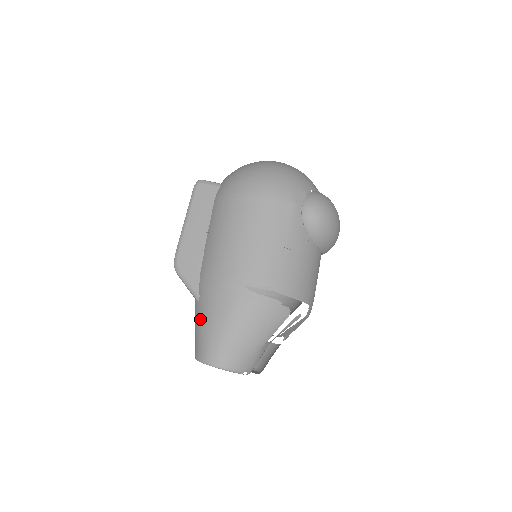
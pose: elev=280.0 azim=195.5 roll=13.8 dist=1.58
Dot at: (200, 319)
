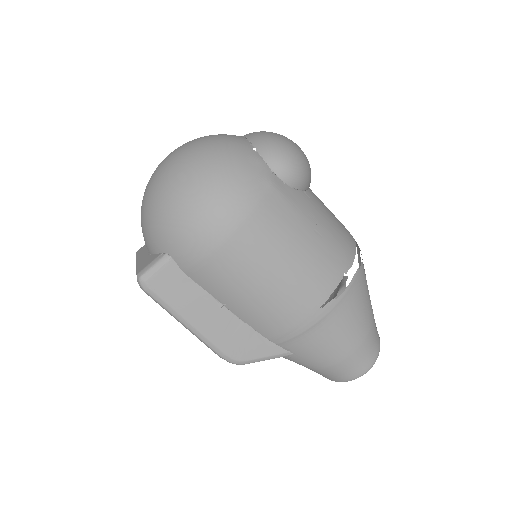
Dot at: (315, 362)
